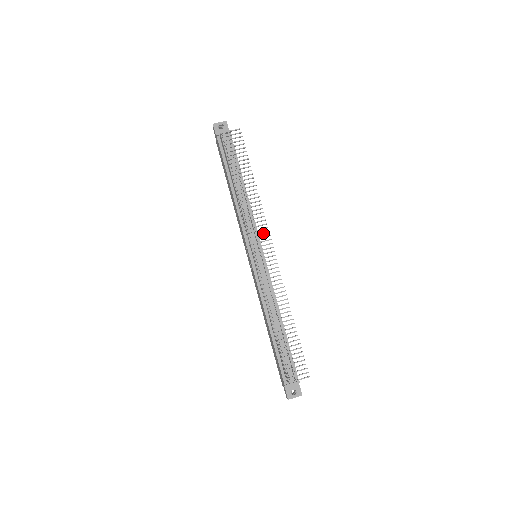
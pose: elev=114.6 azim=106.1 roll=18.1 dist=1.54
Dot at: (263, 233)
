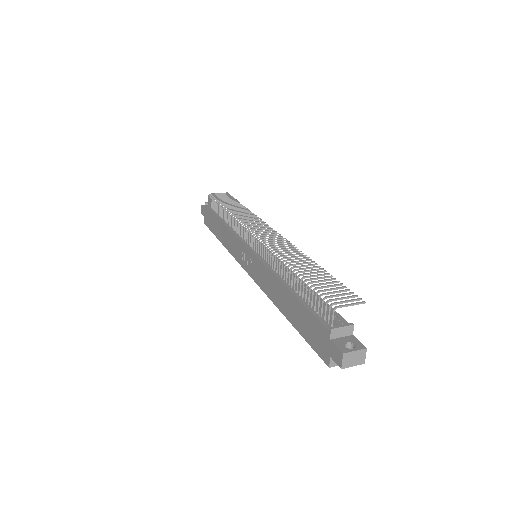
Dot at: (260, 224)
